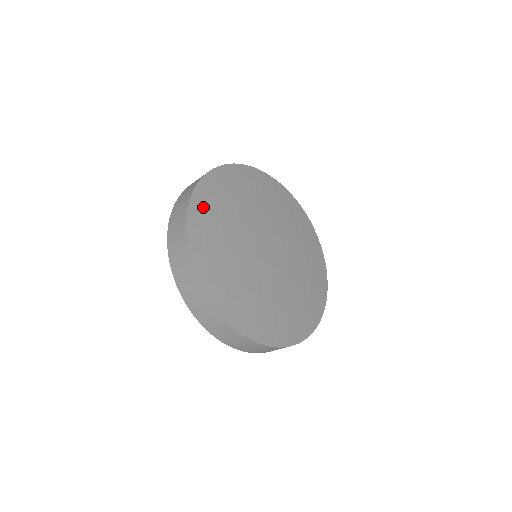
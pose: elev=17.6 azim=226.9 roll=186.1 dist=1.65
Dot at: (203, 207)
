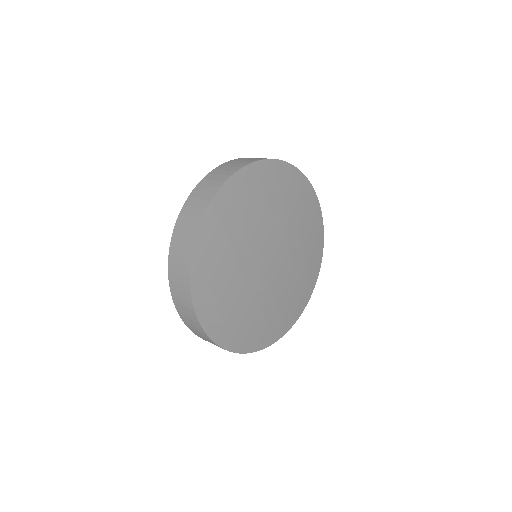
Dot at: (233, 195)
